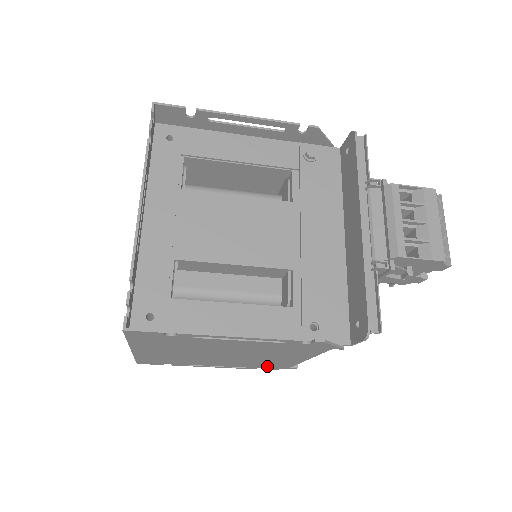
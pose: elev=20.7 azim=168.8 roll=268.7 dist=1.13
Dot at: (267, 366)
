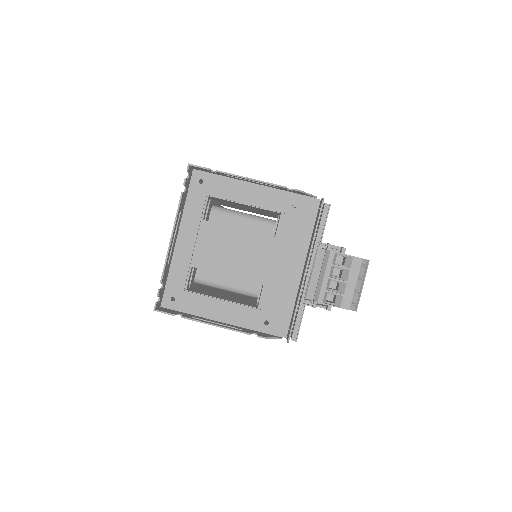
Dot at: occluded
